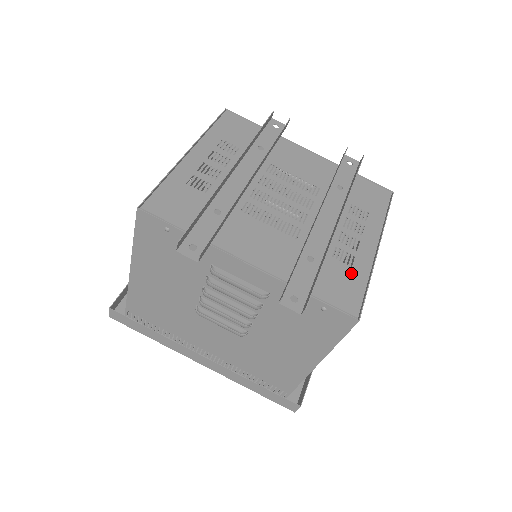
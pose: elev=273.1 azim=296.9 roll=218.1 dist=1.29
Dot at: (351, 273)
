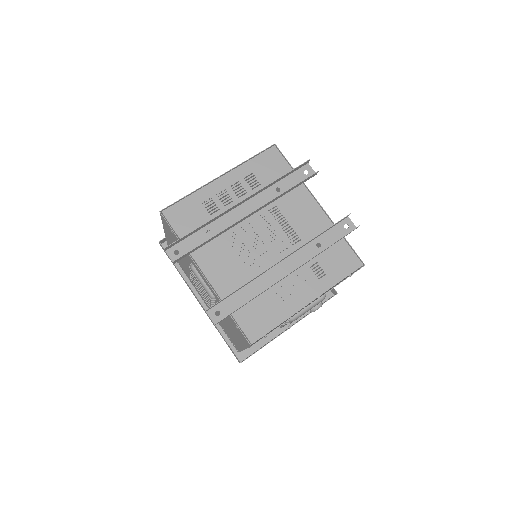
Dot at: (272, 313)
